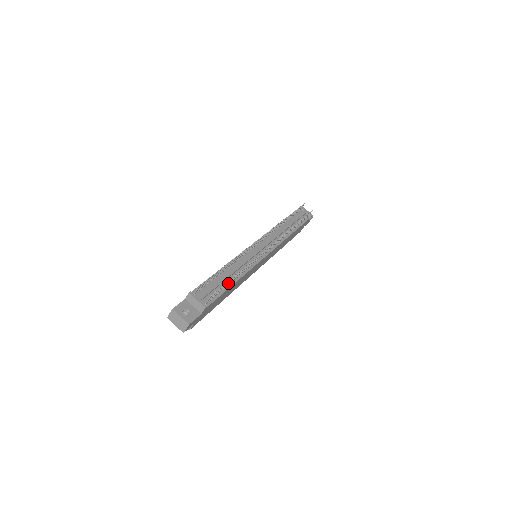
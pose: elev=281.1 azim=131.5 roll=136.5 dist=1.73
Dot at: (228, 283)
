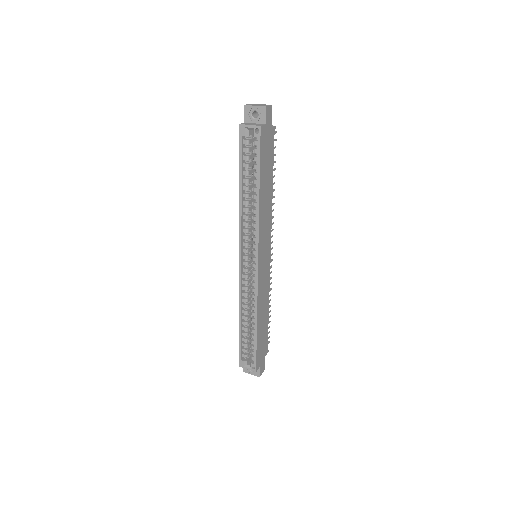
Dot at: occluded
